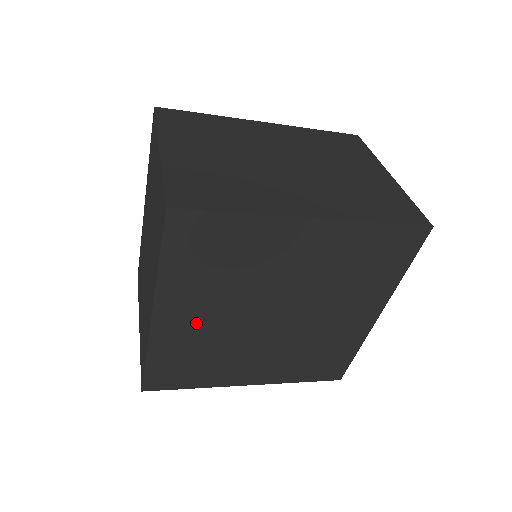
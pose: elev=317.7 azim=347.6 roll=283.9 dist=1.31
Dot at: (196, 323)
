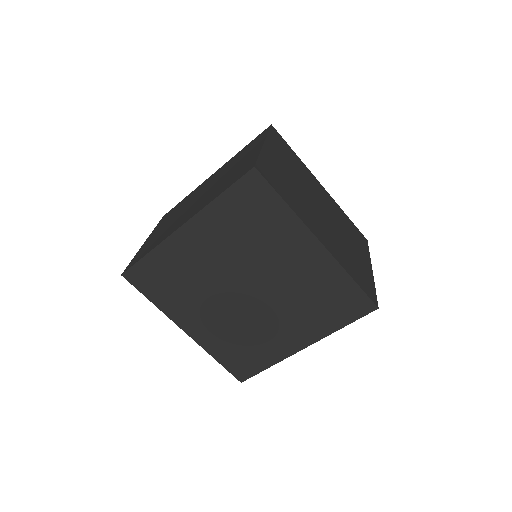
Dot at: (210, 323)
